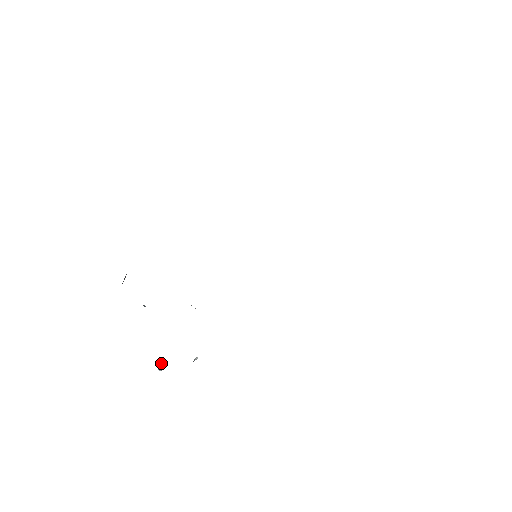
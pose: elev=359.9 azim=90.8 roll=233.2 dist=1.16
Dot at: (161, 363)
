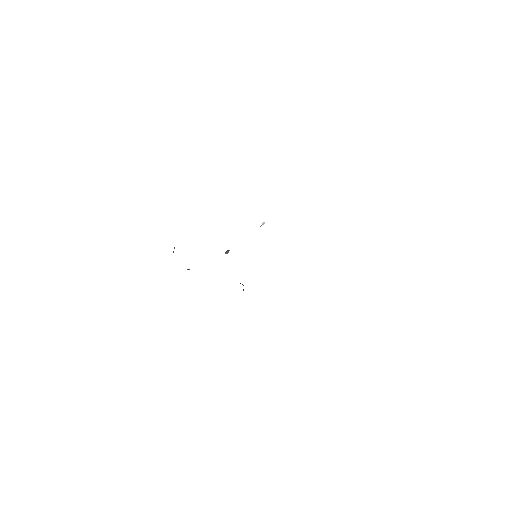
Dot at: (226, 252)
